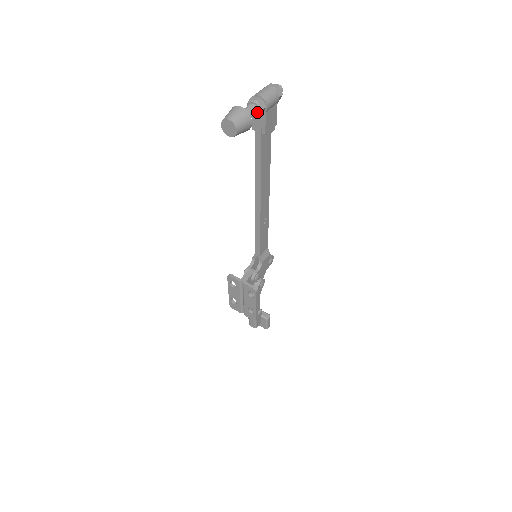
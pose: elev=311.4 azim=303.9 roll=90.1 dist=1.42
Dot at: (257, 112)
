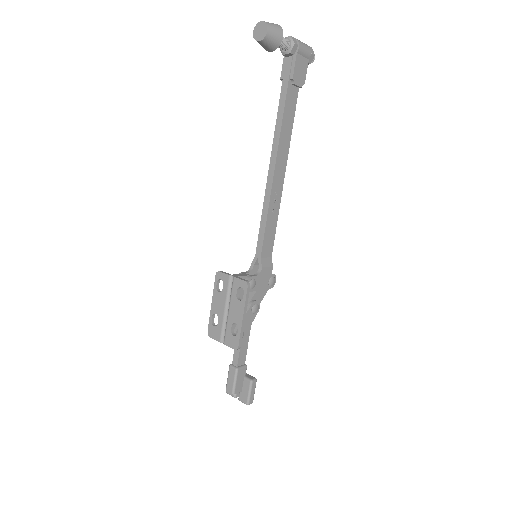
Dot at: (289, 46)
